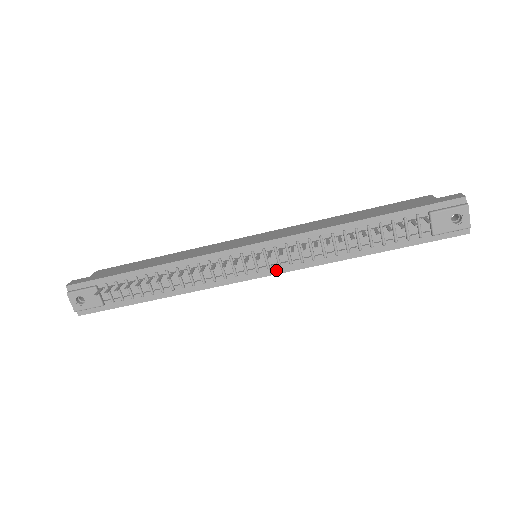
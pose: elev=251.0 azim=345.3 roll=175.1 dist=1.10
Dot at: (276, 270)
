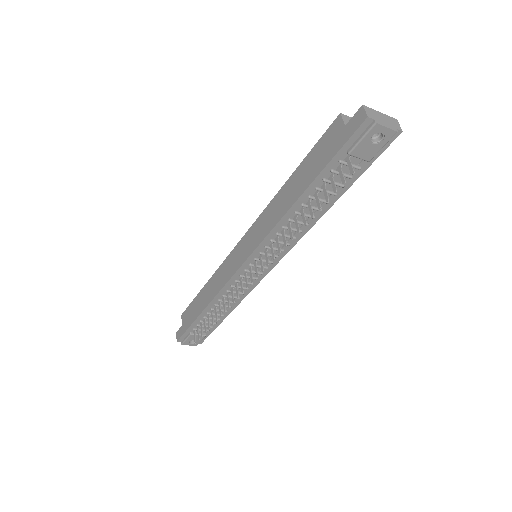
Dot at: (278, 259)
